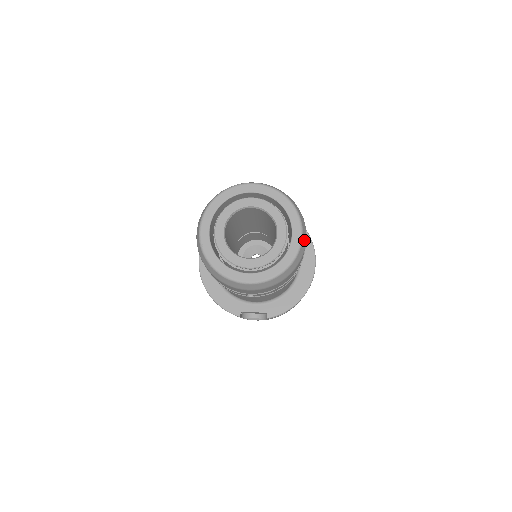
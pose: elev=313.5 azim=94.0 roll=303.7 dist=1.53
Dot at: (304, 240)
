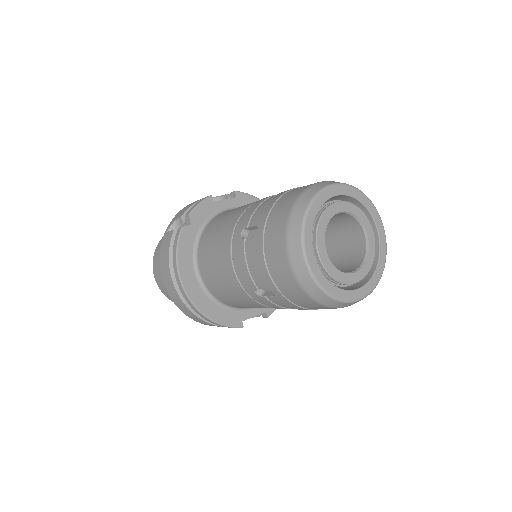
Dot at: occluded
